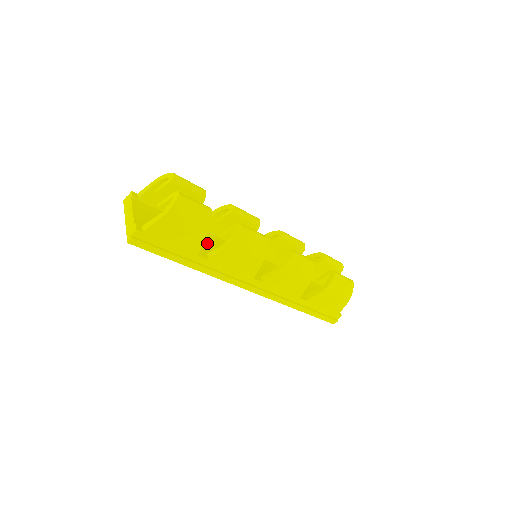
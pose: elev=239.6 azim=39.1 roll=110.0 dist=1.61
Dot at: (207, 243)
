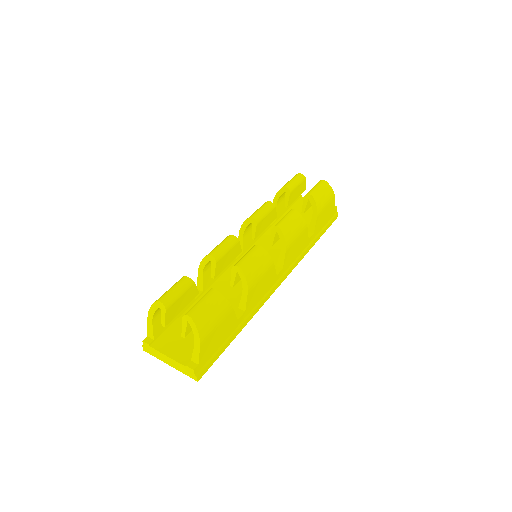
Dot at: occluded
